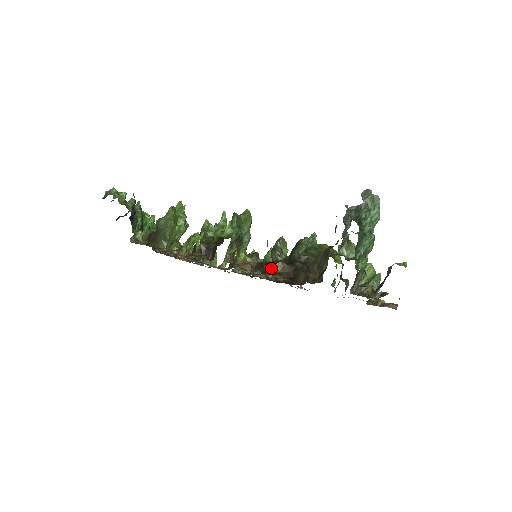
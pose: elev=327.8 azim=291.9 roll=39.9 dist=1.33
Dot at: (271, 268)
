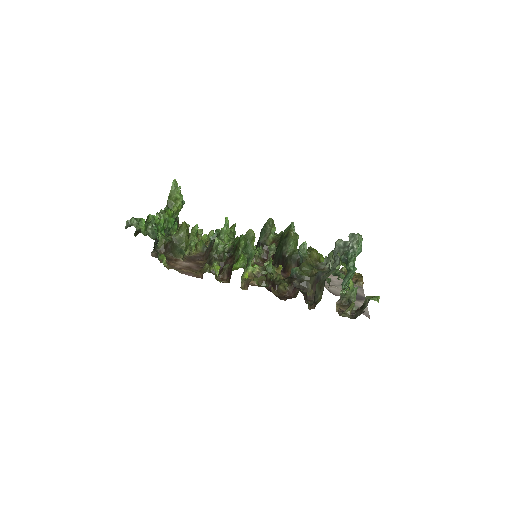
Dot at: (276, 288)
